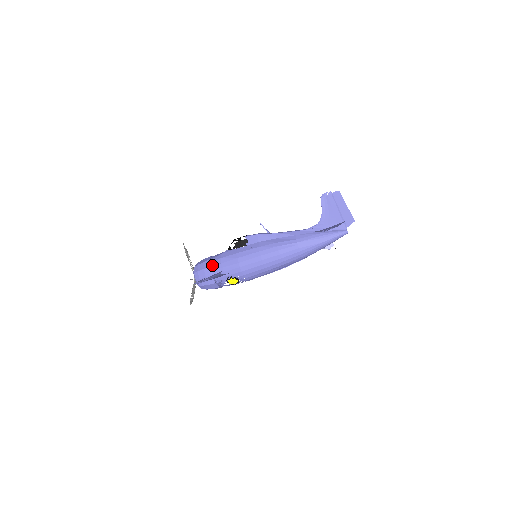
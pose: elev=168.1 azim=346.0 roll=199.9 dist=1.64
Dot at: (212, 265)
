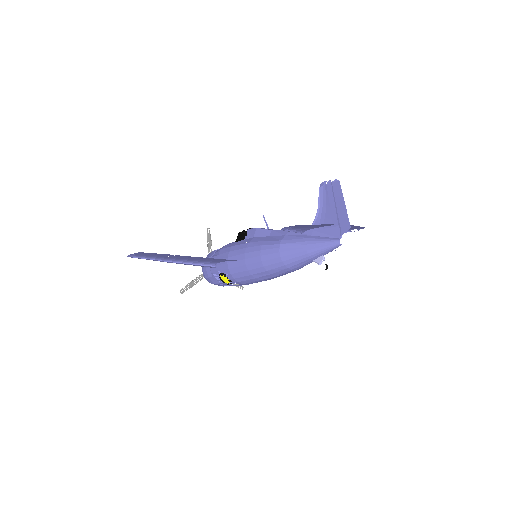
Dot at: (213, 255)
